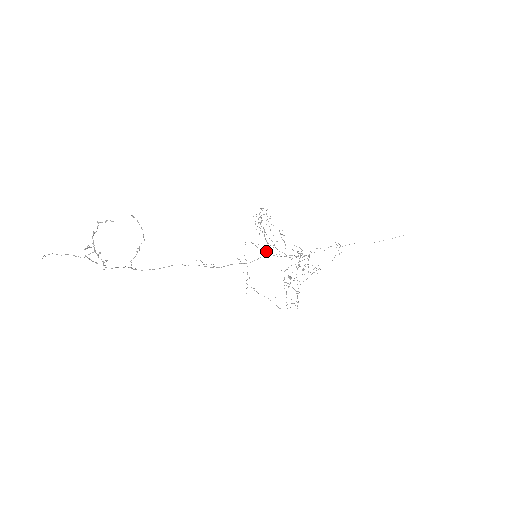
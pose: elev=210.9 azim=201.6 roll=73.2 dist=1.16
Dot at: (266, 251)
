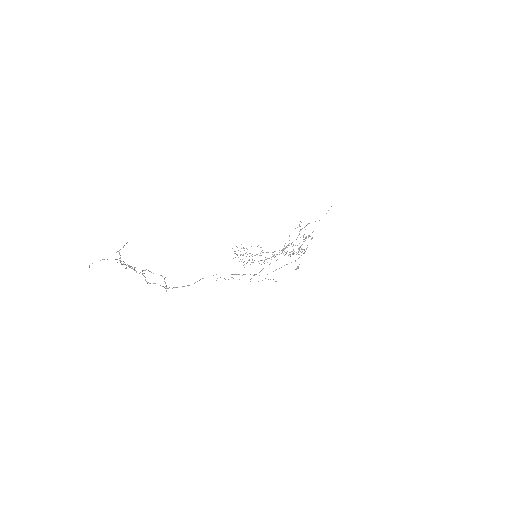
Dot at: occluded
